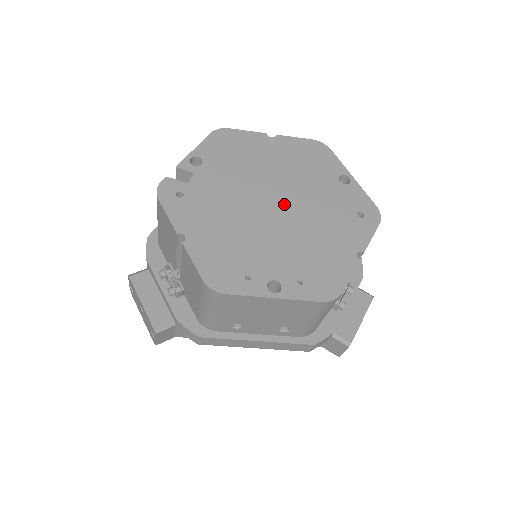
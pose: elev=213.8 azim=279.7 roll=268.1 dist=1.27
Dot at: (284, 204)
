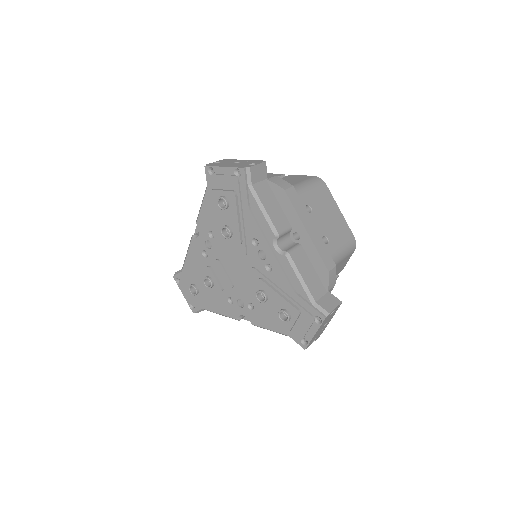
Dot at: occluded
